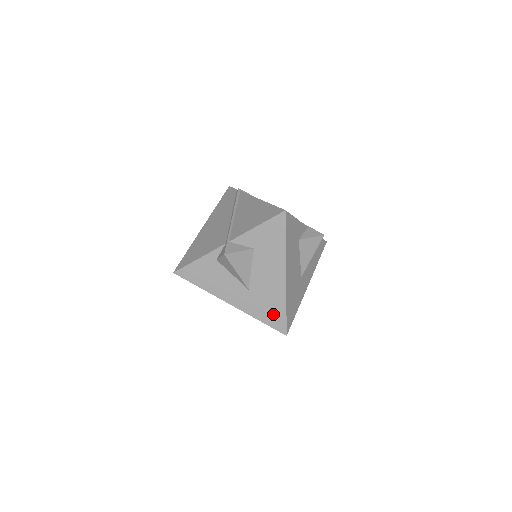
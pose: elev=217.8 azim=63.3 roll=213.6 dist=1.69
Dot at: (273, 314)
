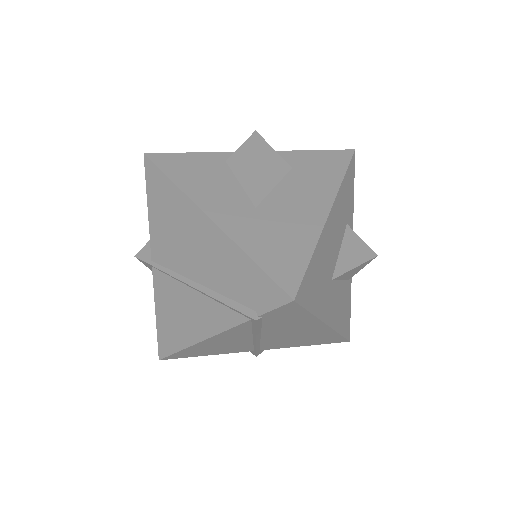
Dot at: (283, 255)
